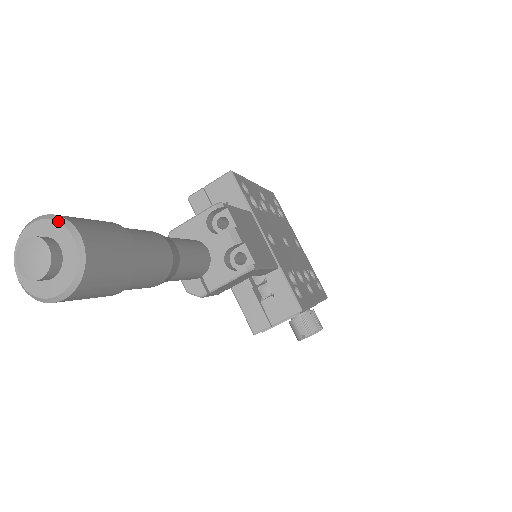
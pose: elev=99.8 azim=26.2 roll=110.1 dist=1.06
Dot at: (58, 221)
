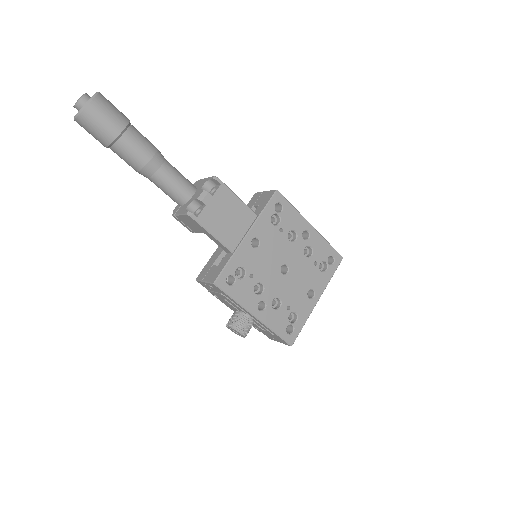
Dot at: (95, 93)
